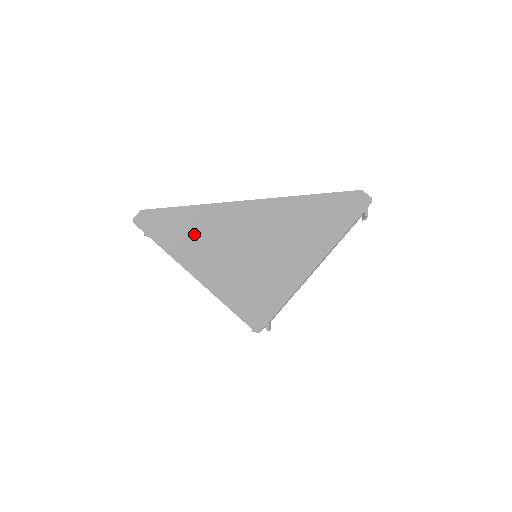
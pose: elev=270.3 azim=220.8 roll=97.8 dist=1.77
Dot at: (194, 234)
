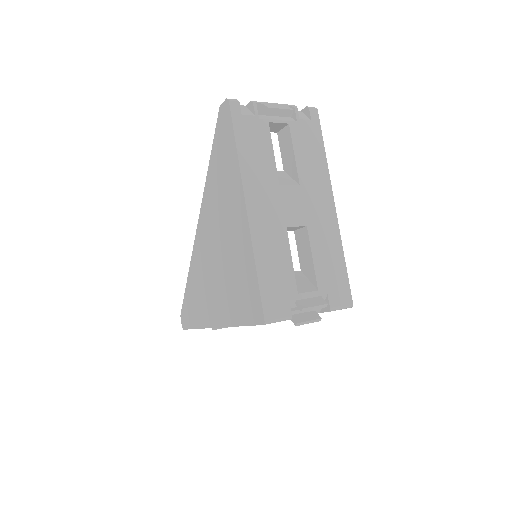
Dot at: (199, 294)
